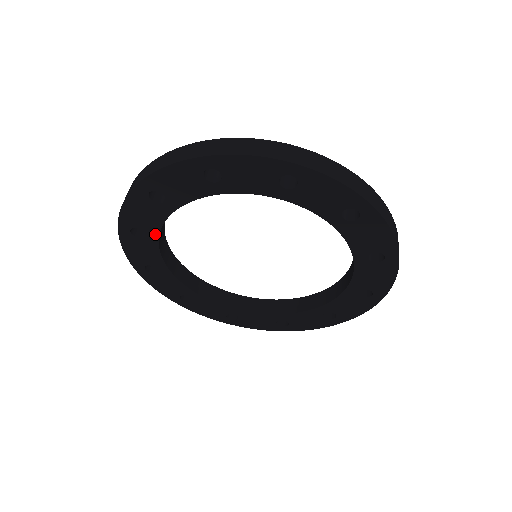
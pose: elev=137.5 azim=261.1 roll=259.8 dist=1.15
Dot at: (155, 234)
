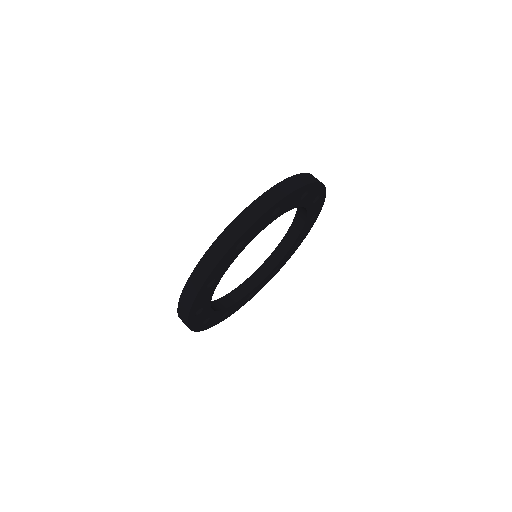
Dot at: (209, 302)
